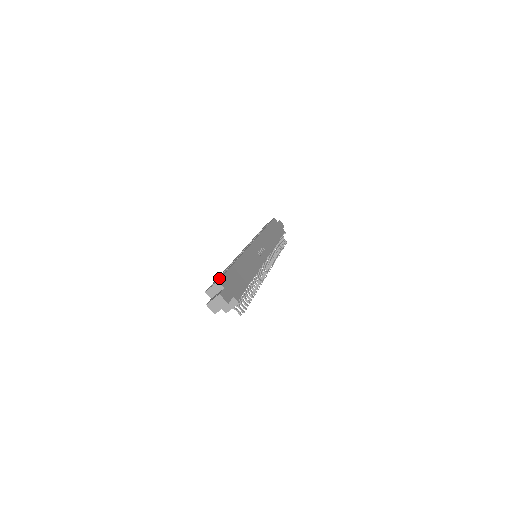
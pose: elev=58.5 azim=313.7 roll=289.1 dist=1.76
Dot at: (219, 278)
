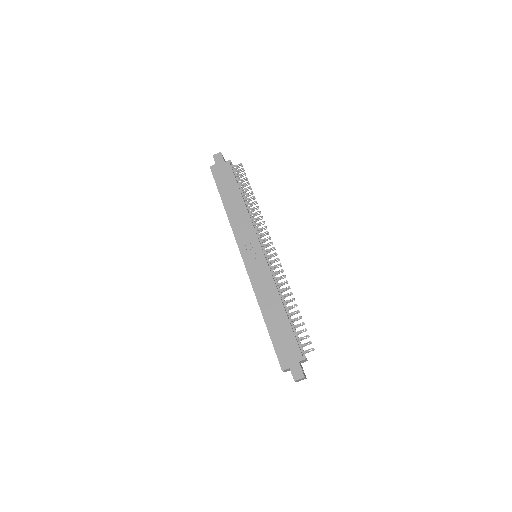
Dot at: occluded
